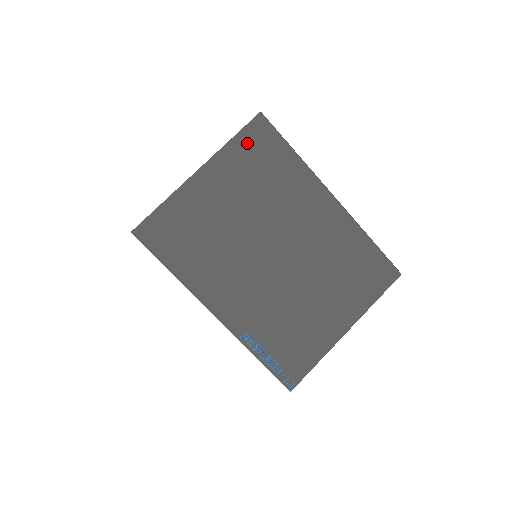
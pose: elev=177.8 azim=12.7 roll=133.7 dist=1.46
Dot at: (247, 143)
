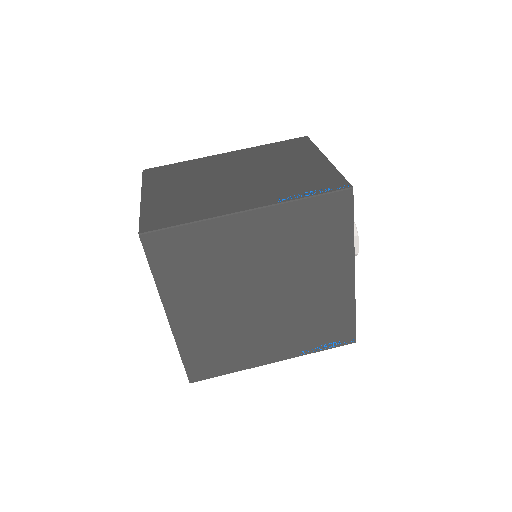
Dot at: (152, 177)
